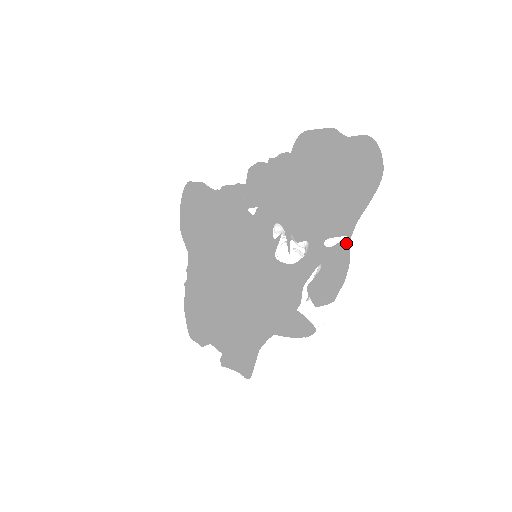
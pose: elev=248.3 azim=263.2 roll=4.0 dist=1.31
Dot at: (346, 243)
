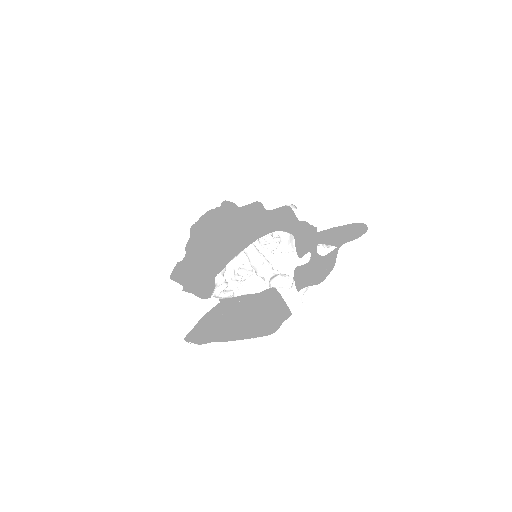
Dot at: (334, 252)
